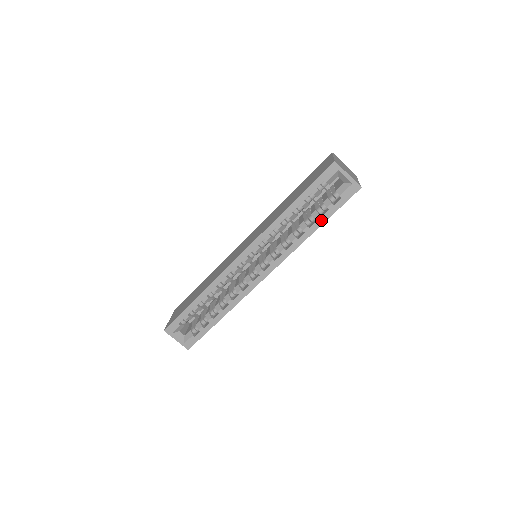
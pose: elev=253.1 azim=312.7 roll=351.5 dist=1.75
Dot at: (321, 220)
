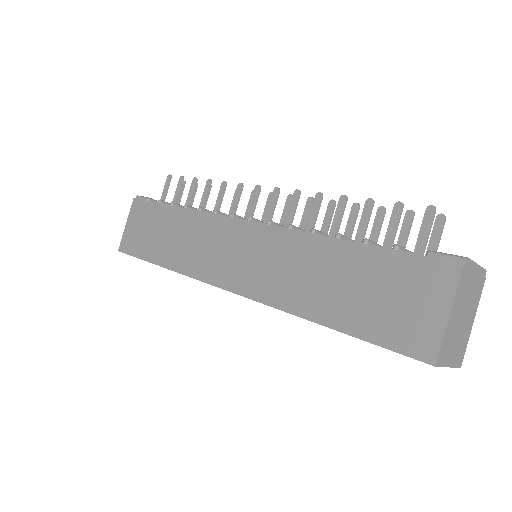
Dot at: occluded
